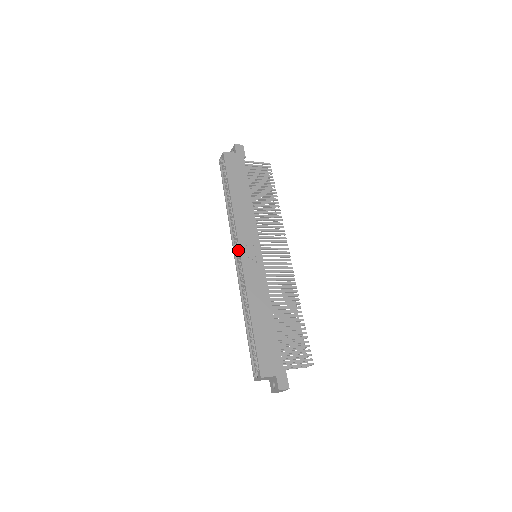
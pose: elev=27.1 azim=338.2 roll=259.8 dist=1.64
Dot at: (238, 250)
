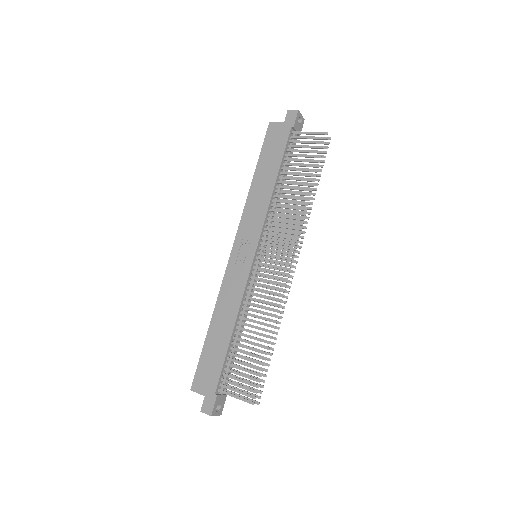
Dot at: occluded
